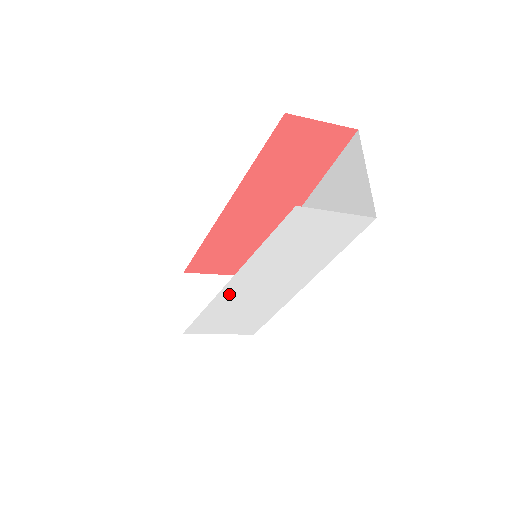
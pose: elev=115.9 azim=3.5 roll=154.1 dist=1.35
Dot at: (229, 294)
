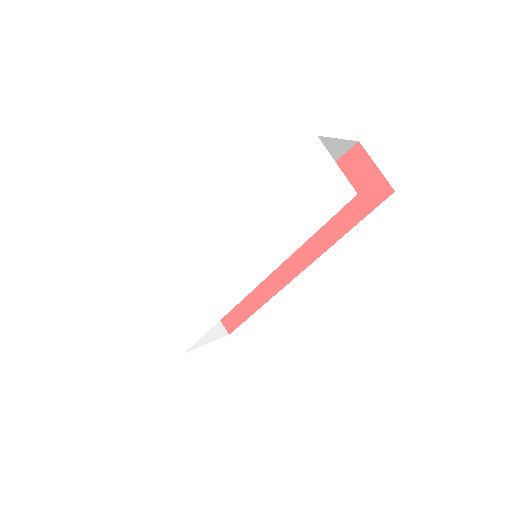
Dot at: (215, 244)
